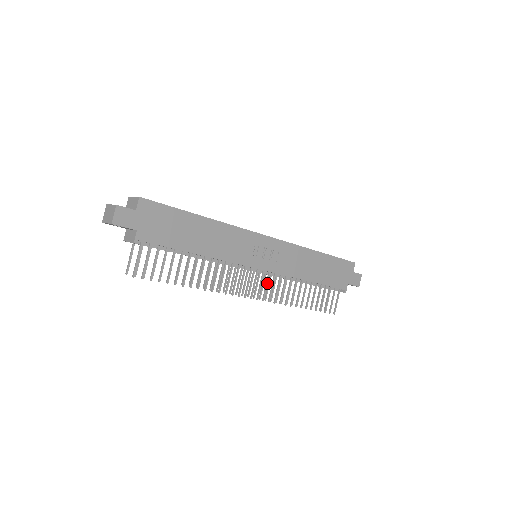
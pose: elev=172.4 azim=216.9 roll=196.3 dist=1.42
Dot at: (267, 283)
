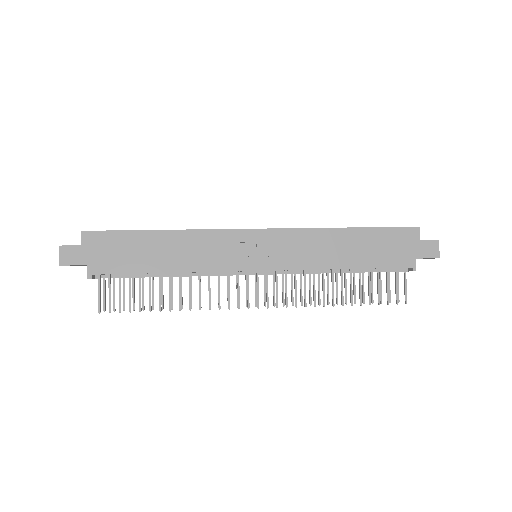
Dot at: (276, 285)
